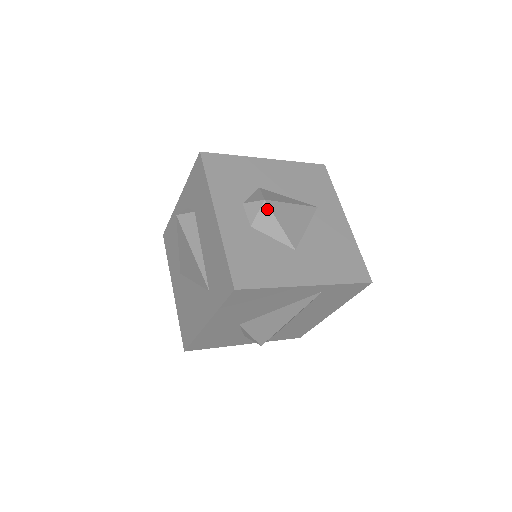
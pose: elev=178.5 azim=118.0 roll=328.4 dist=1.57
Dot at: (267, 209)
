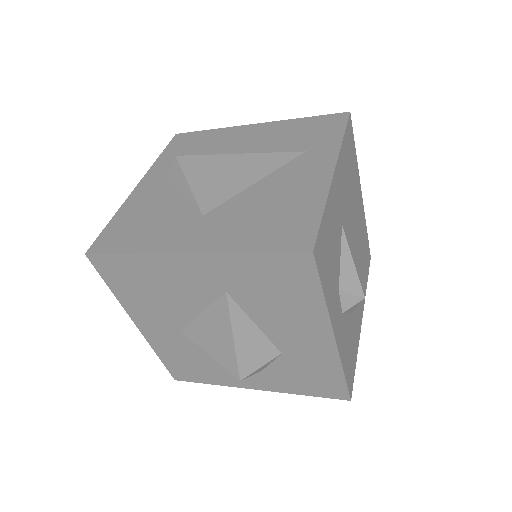
Dot at: occluded
